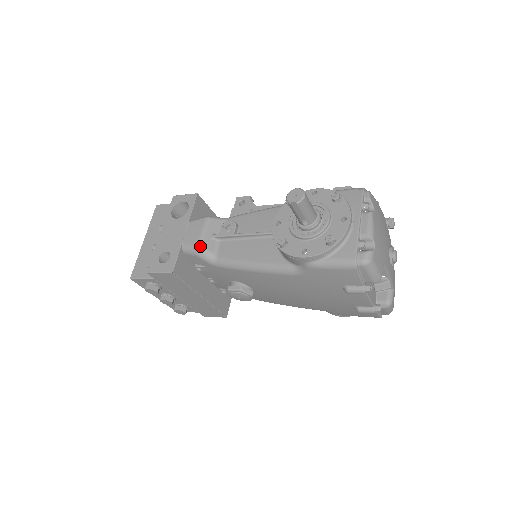
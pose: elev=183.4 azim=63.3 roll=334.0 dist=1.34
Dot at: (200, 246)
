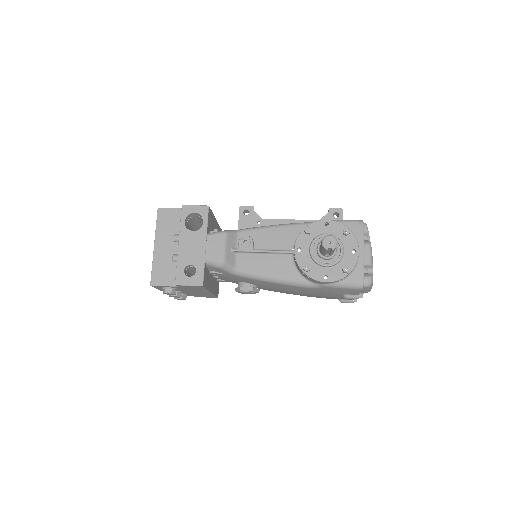
Dot at: (224, 261)
